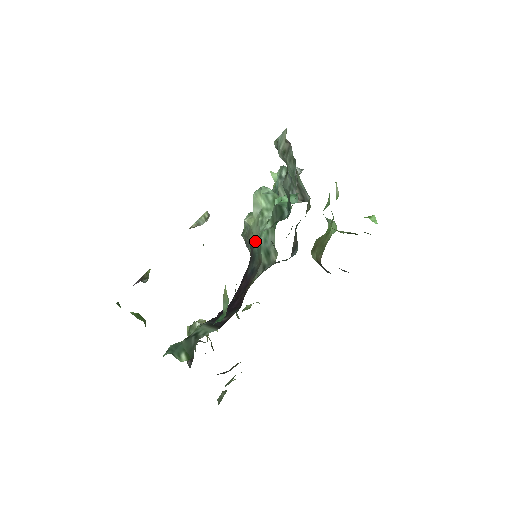
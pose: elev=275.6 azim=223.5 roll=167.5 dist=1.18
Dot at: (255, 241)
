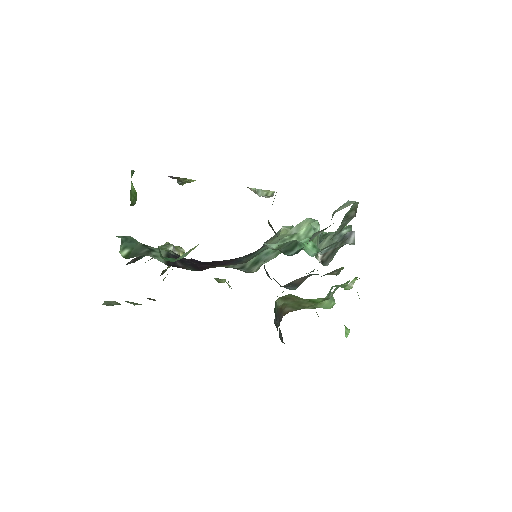
Dot at: (266, 246)
